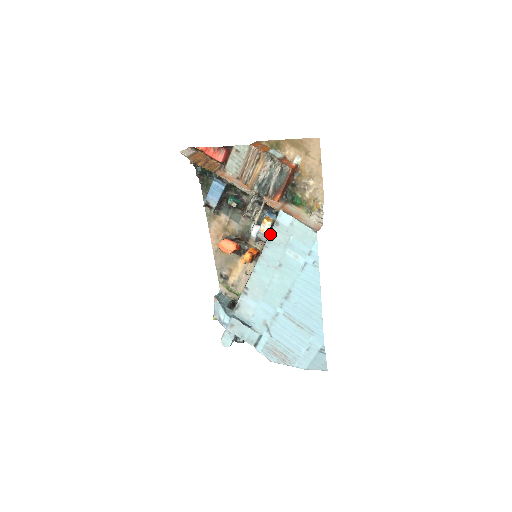
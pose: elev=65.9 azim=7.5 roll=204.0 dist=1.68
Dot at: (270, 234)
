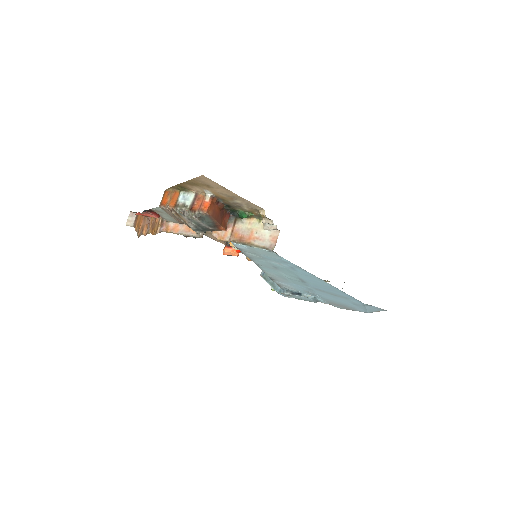
Dot at: (244, 254)
